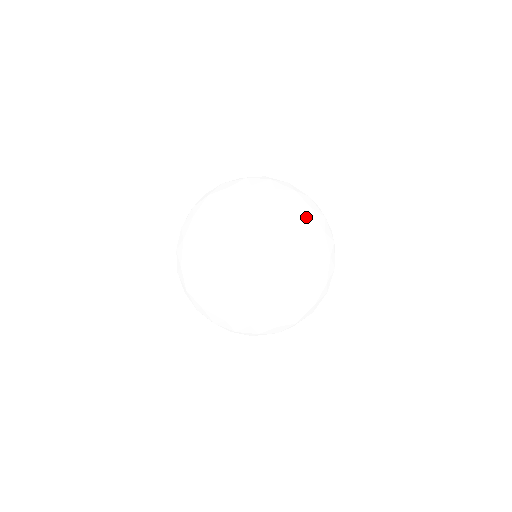
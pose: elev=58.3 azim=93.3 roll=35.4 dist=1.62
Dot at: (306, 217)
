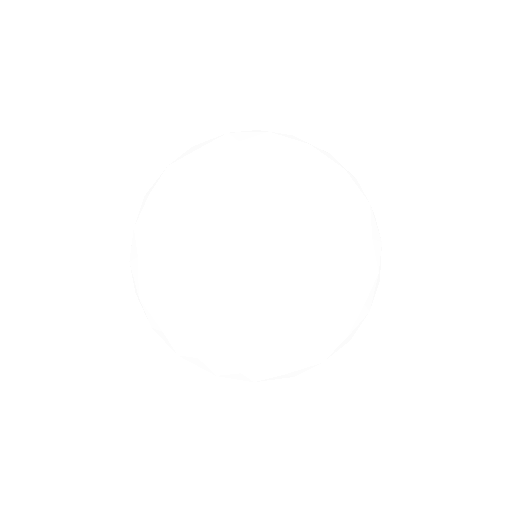
Dot at: (345, 221)
